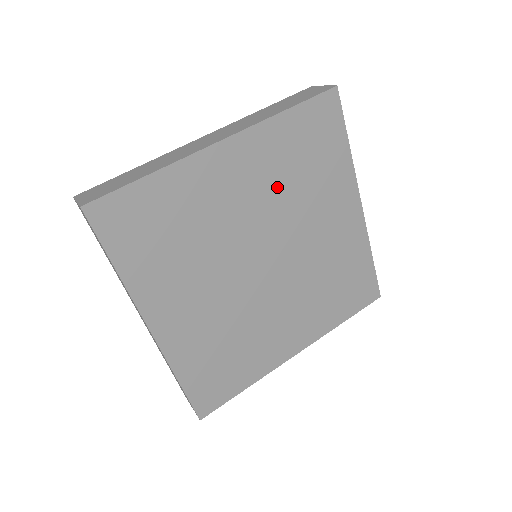
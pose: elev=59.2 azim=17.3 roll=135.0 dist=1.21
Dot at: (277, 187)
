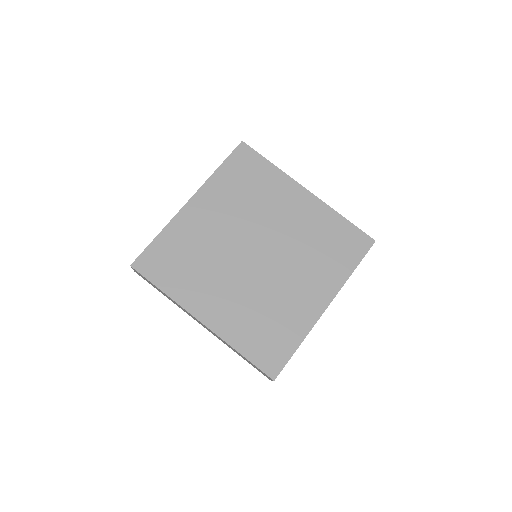
Dot at: (238, 207)
